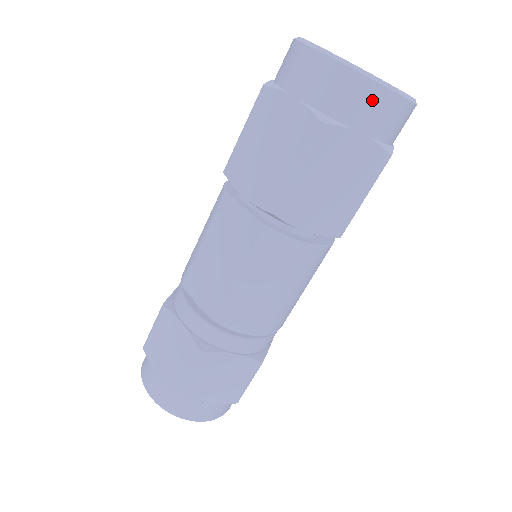
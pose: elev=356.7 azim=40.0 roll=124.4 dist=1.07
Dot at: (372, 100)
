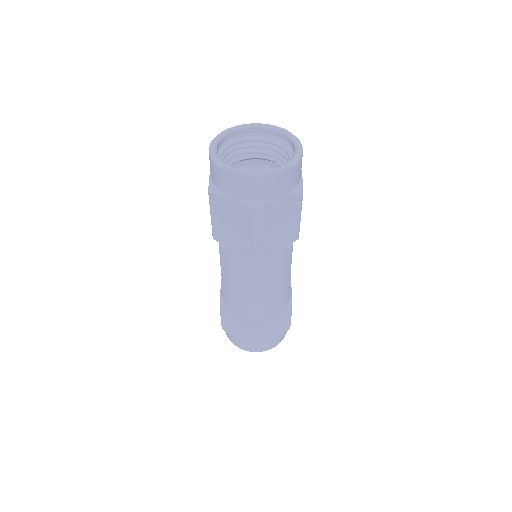
Dot at: (227, 179)
